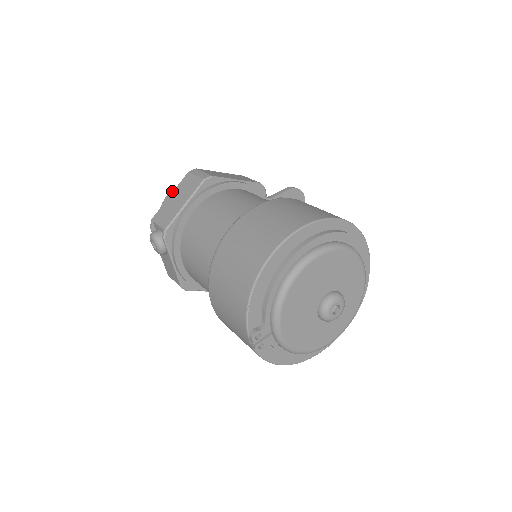
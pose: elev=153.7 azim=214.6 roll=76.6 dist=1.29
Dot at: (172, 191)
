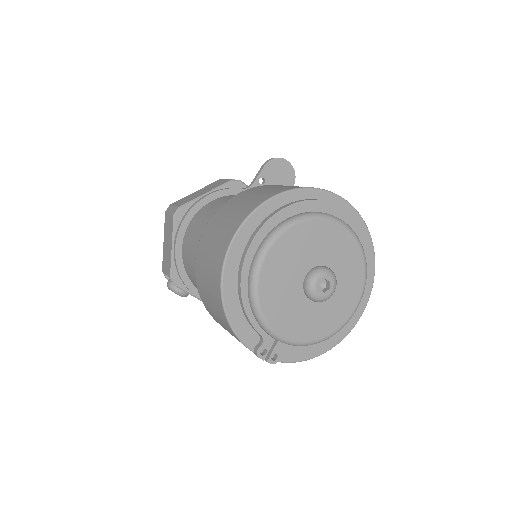
Dot at: occluded
